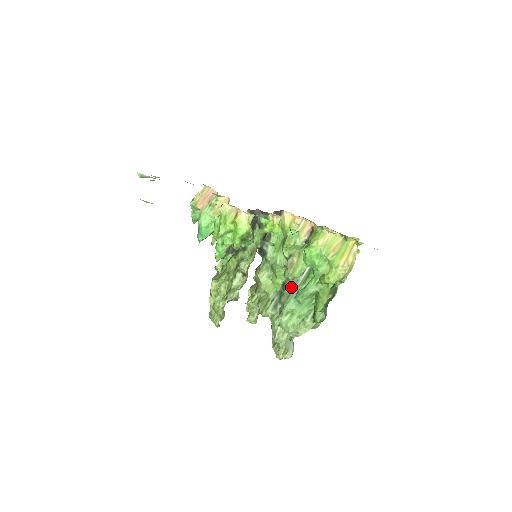
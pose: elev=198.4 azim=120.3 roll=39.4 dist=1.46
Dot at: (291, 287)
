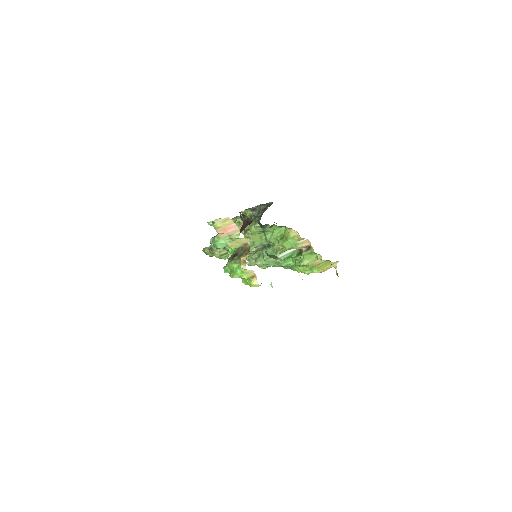
Dot at: occluded
